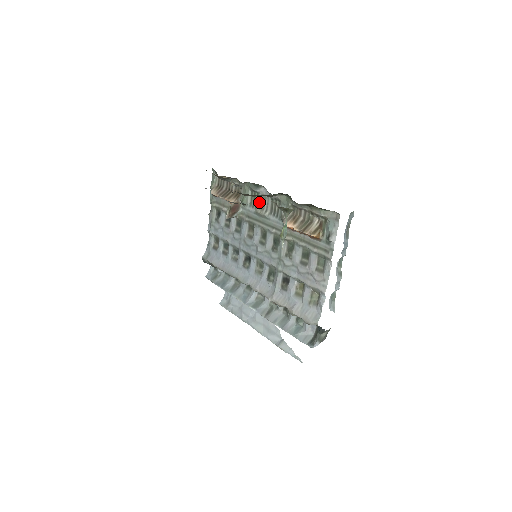
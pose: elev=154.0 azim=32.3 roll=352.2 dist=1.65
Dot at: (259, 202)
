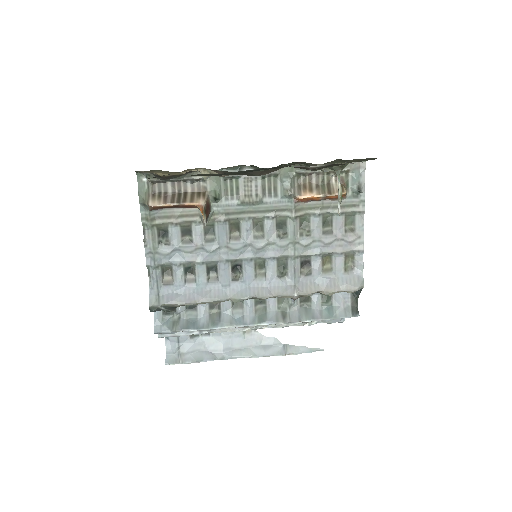
Dot at: (241, 189)
